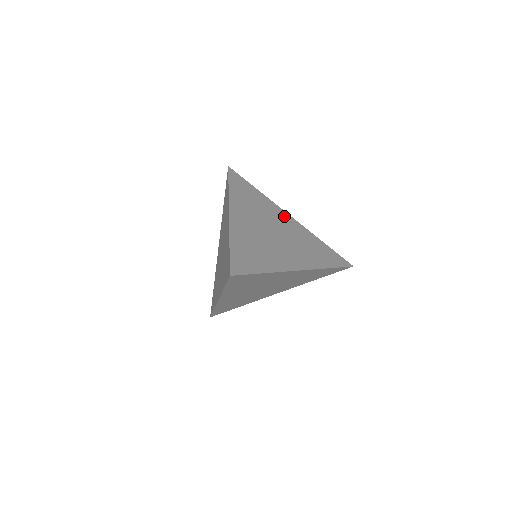
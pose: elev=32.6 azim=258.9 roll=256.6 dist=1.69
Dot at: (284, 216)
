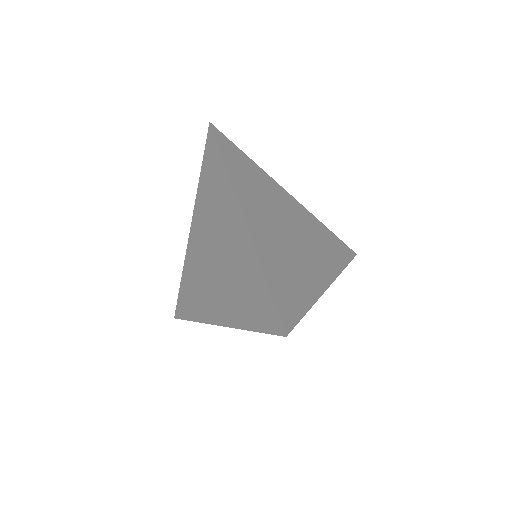
Dot at: (286, 198)
